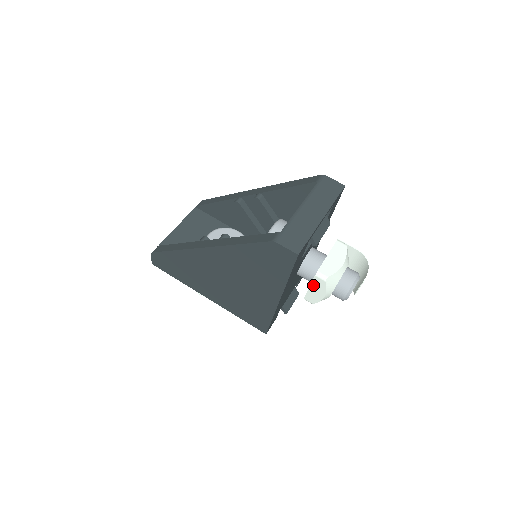
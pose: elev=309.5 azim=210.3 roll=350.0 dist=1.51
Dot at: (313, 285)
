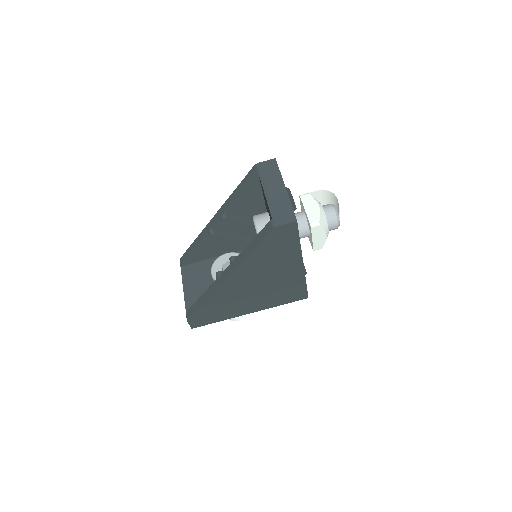
Dot at: (314, 235)
